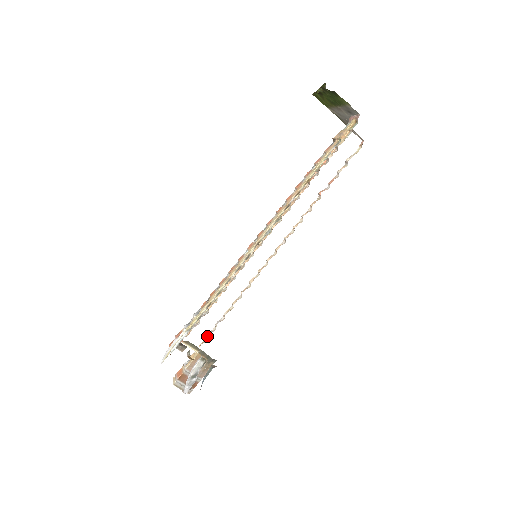
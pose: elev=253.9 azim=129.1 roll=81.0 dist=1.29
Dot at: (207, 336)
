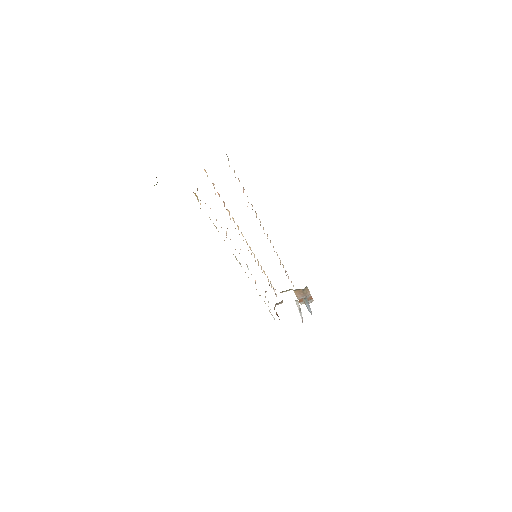
Dot at: occluded
